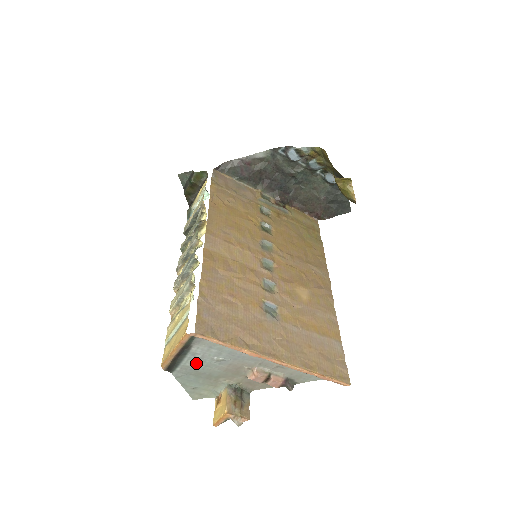
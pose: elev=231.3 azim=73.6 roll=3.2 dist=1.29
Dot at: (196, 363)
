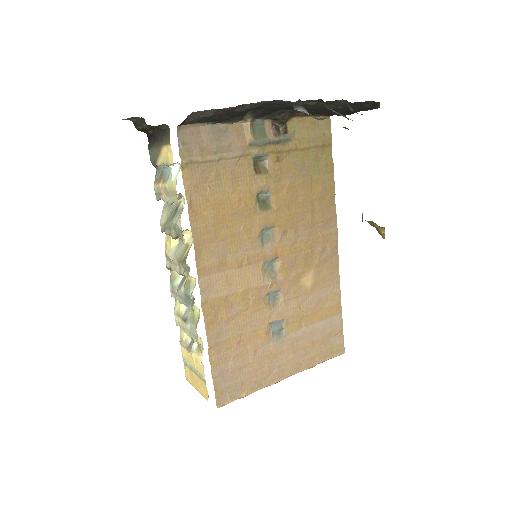
Dot at: occluded
